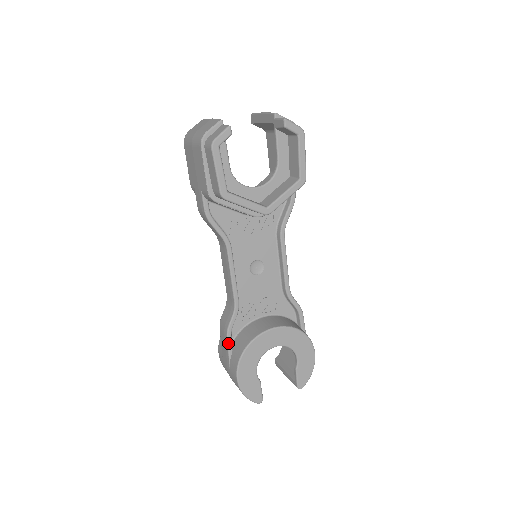
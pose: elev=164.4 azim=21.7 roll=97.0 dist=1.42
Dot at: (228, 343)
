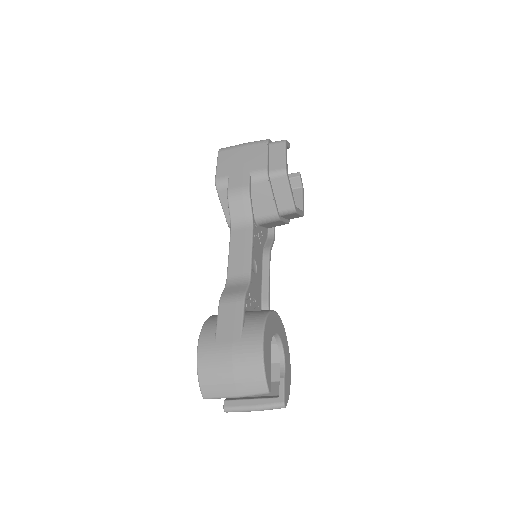
Dot at: (244, 309)
